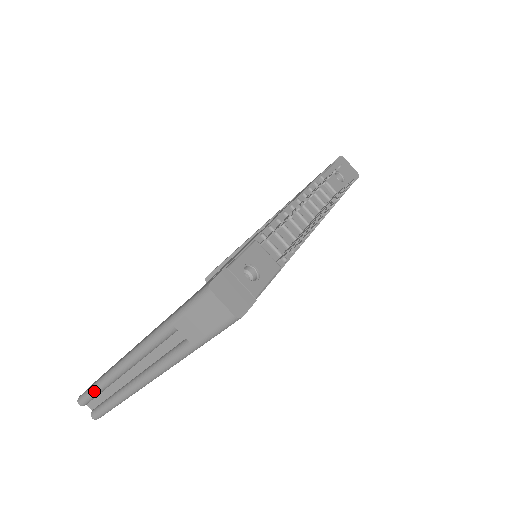
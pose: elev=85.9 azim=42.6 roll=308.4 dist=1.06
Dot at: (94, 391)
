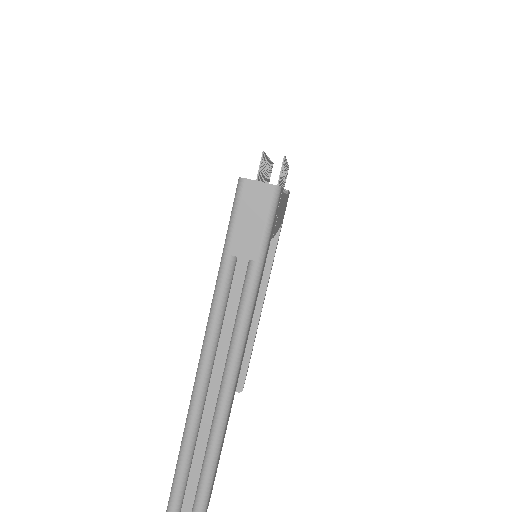
Dot at: (182, 464)
